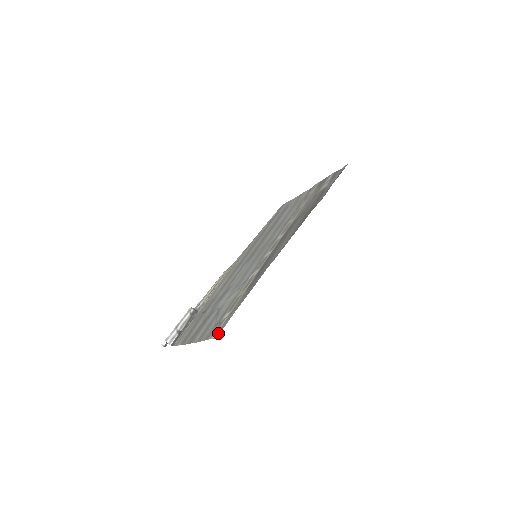
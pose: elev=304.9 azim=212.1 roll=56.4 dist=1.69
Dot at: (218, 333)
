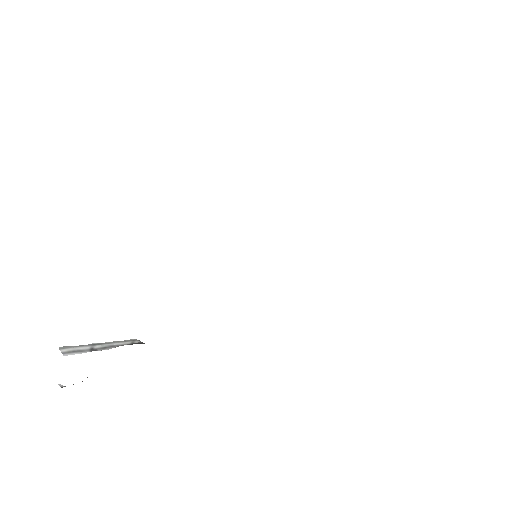
Dot at: occluded
